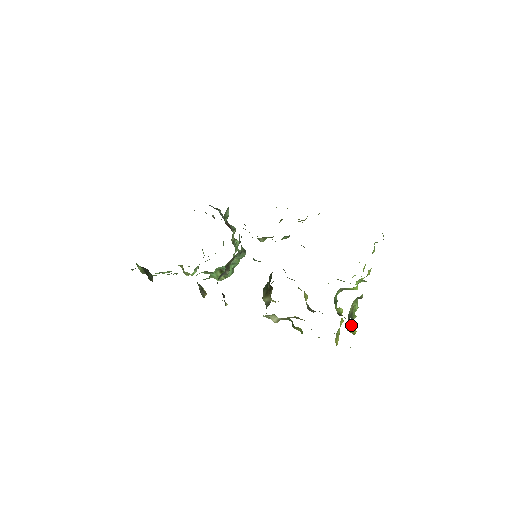
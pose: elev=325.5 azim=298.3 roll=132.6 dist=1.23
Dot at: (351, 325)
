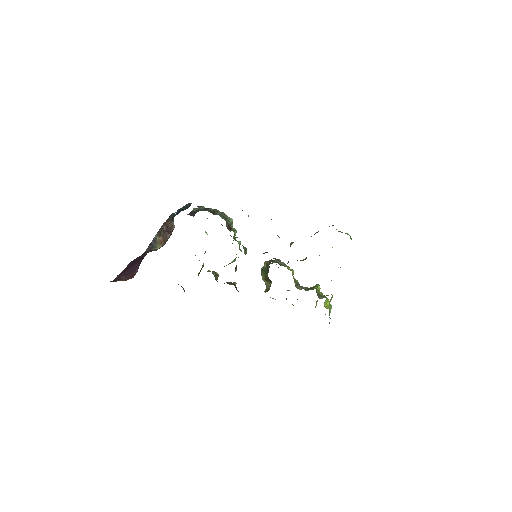
Dot at: (327, 301)
